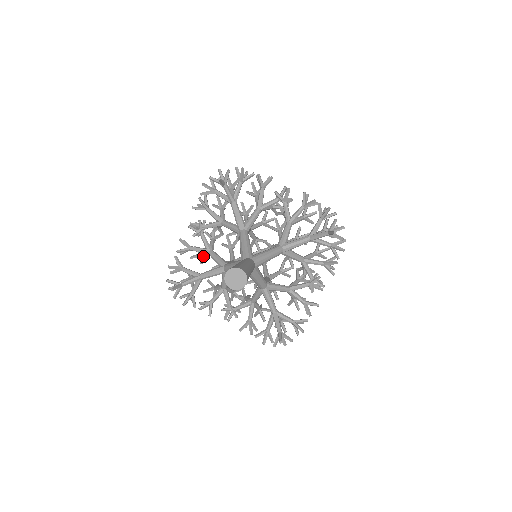
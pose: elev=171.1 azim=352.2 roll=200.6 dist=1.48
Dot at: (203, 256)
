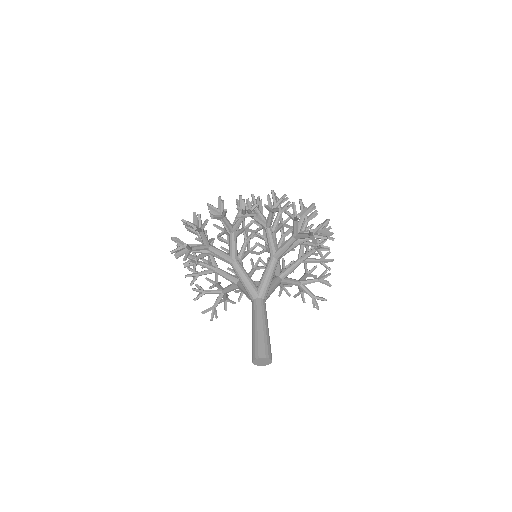
Dot at: occluded
